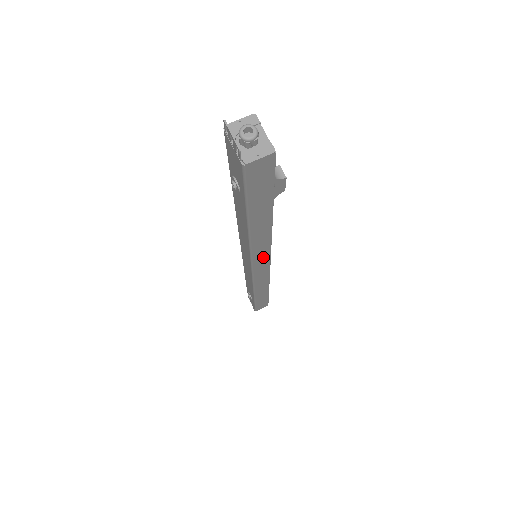
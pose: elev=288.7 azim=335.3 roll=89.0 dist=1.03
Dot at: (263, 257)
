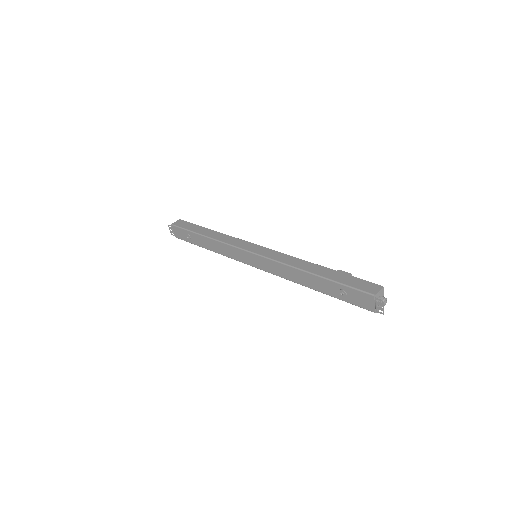
Dot at: occluded
